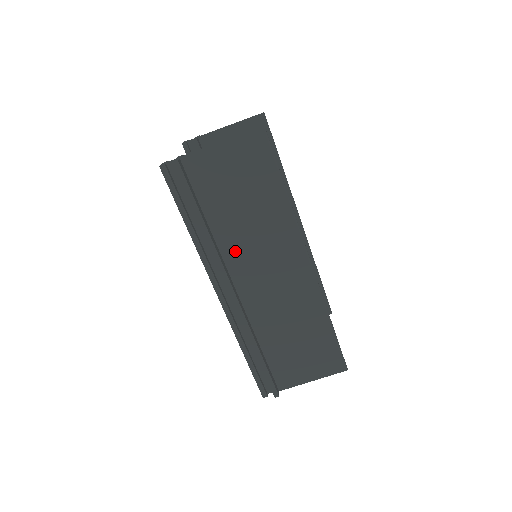
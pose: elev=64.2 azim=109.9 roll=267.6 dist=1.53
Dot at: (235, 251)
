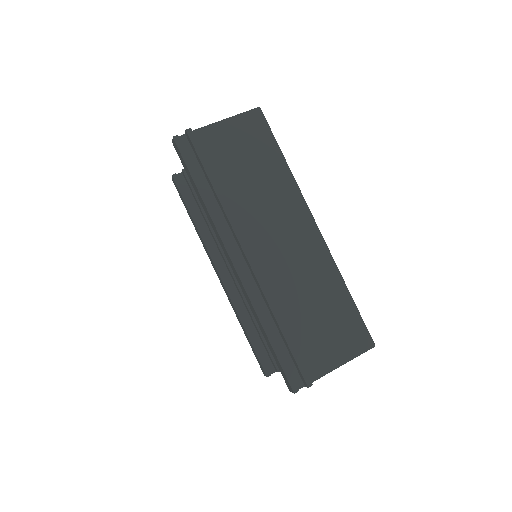
Dot at: (246, 216)
